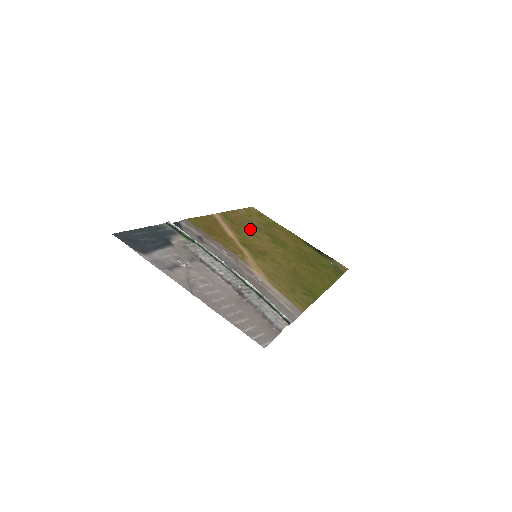
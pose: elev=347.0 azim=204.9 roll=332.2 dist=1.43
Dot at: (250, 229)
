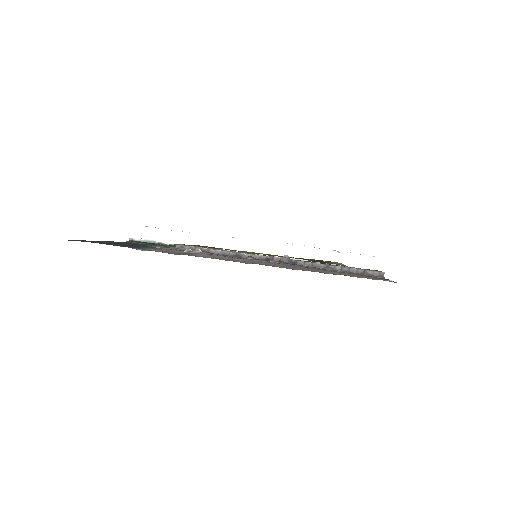
Dot at: occluded
